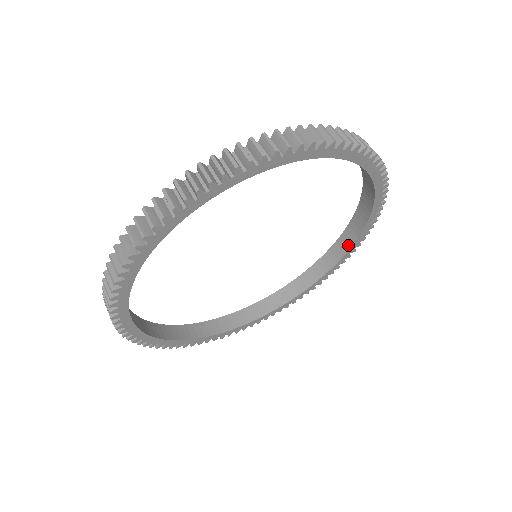
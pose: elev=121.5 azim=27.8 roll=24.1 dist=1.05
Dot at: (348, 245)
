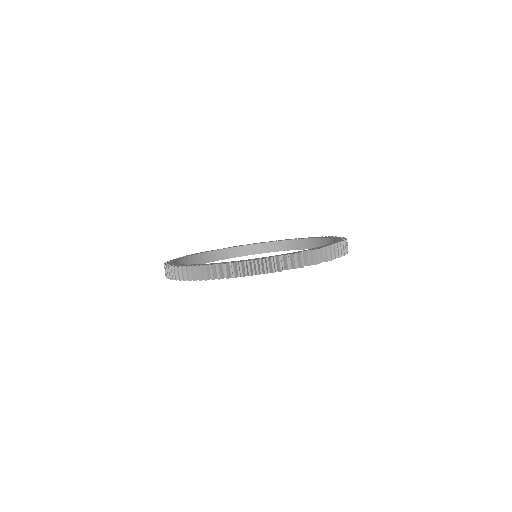
Dot at: occluded
